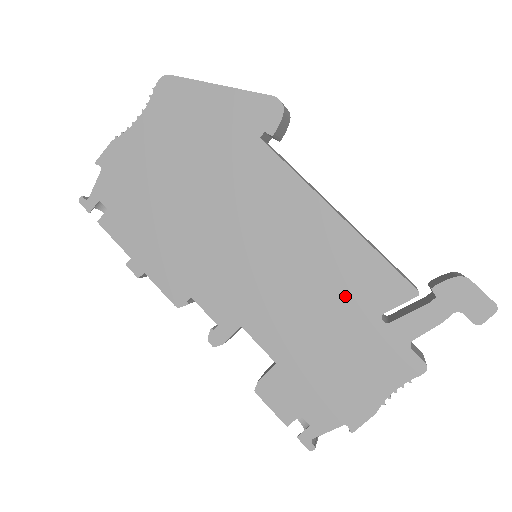
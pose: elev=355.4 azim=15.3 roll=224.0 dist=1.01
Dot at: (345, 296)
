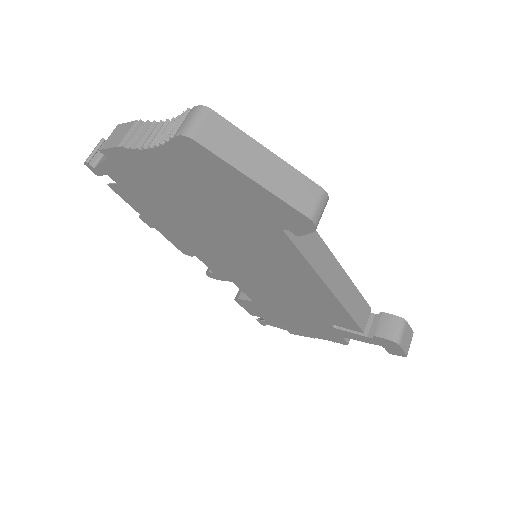
Dot at: (313, 310)
